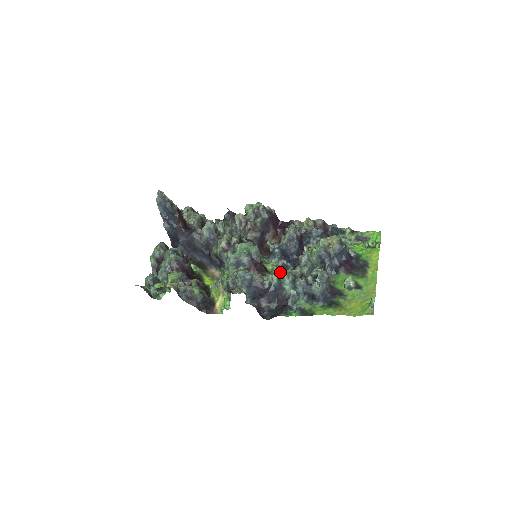
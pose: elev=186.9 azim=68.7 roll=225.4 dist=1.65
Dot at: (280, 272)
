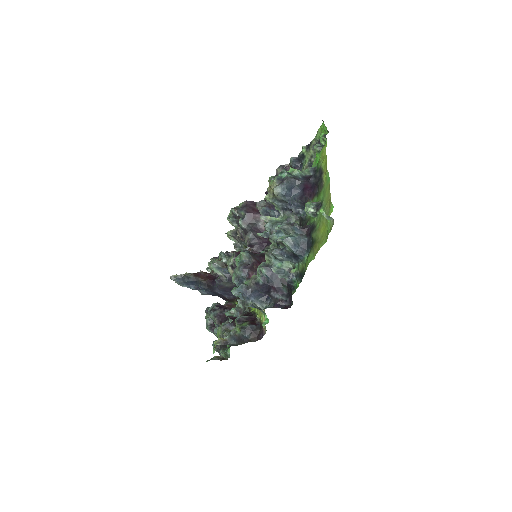
Dot at: occluded
